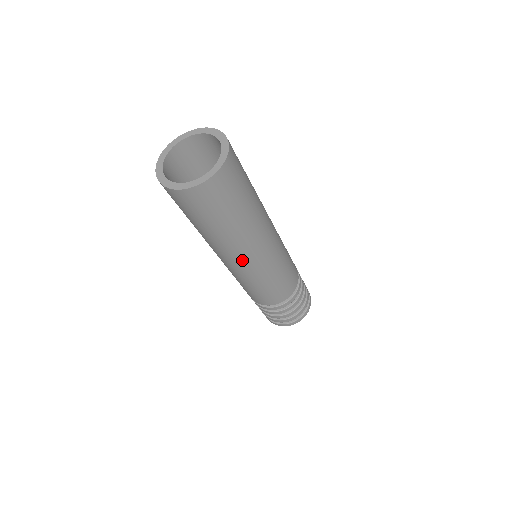
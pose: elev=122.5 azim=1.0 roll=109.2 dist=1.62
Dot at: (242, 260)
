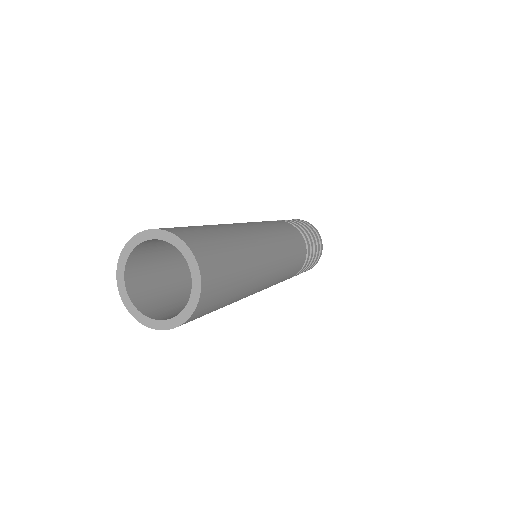
Dot at: occluded
